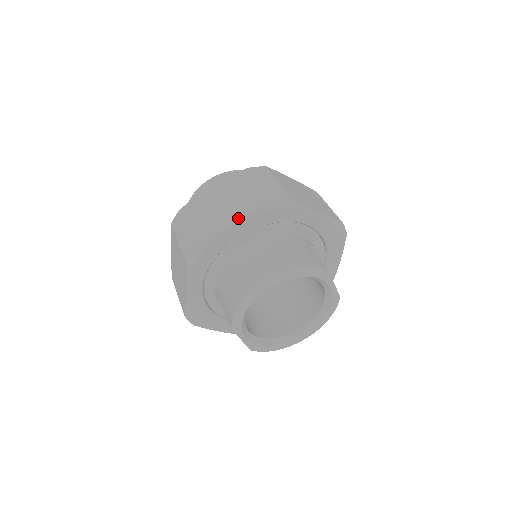
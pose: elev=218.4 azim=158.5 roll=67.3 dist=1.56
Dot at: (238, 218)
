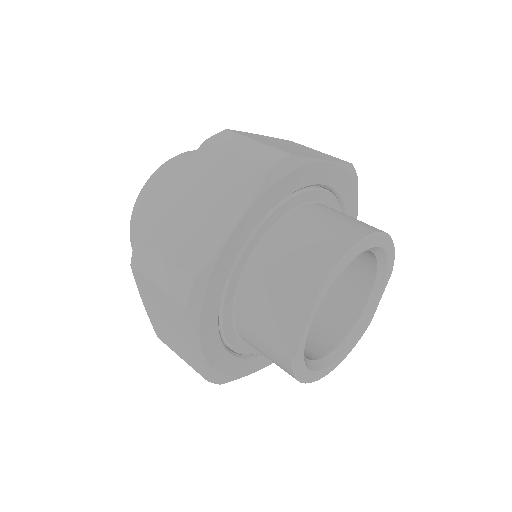
Dot at: (328, 159)
